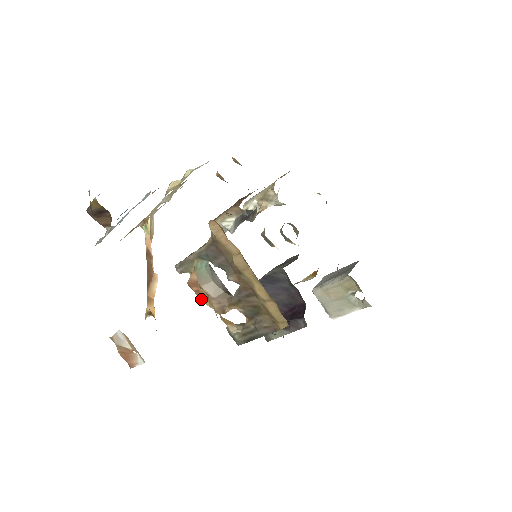
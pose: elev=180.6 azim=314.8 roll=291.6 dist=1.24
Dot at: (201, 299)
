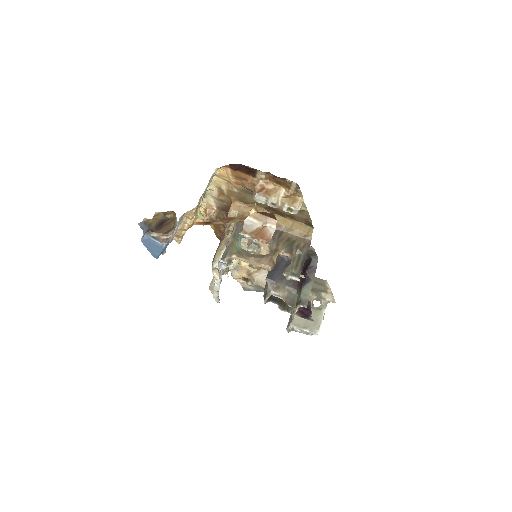
Dot at: (271, 195)
